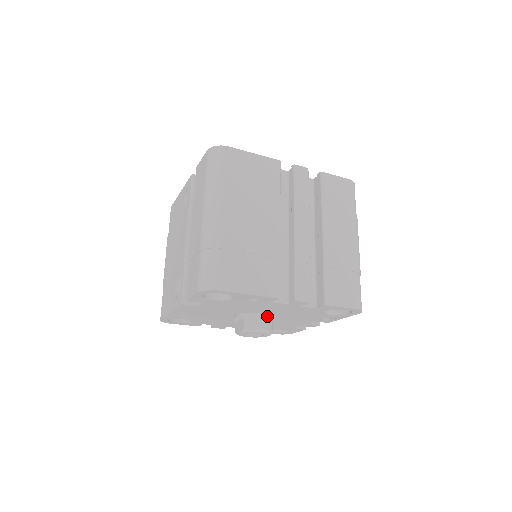
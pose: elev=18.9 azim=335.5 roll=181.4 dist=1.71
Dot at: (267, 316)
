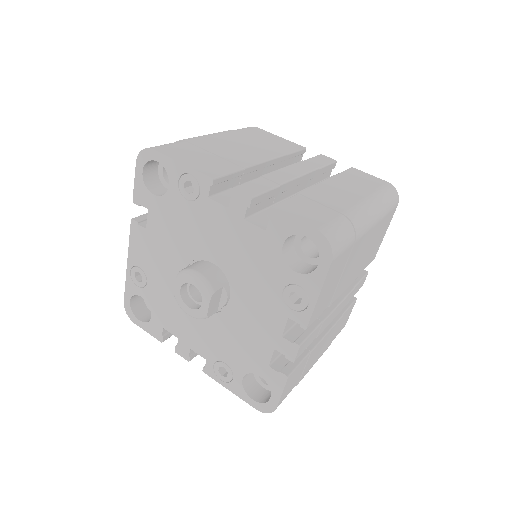
Dot at: (216, 270)
